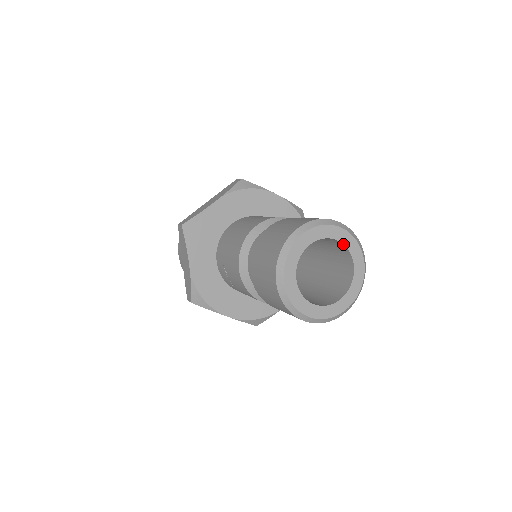
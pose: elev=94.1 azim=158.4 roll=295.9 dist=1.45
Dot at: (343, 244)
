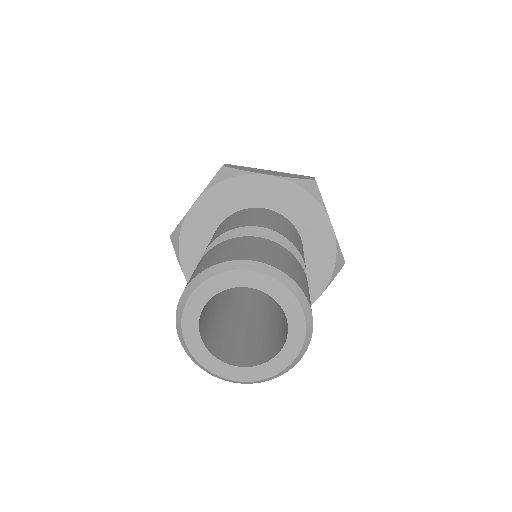
Dot at: (288, 322)
